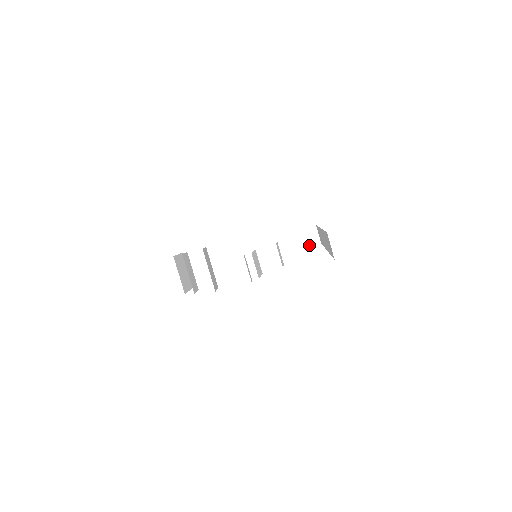
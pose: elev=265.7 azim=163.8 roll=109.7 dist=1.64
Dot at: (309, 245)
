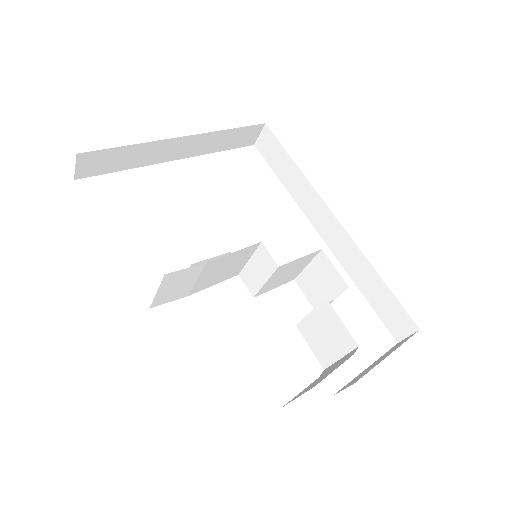
Dot at: (241, 146)
